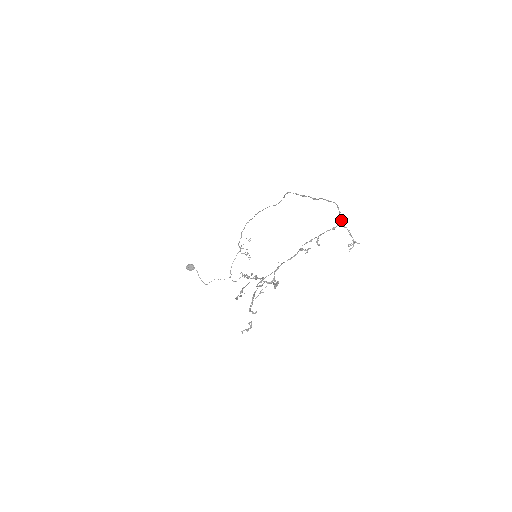
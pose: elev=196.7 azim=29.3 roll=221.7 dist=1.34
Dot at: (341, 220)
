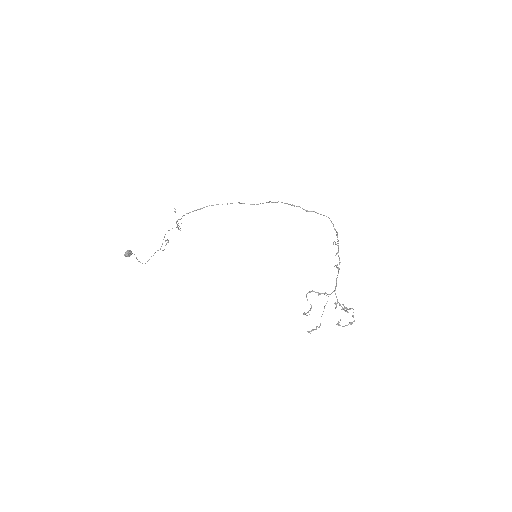
Dot at: (337, 232)
